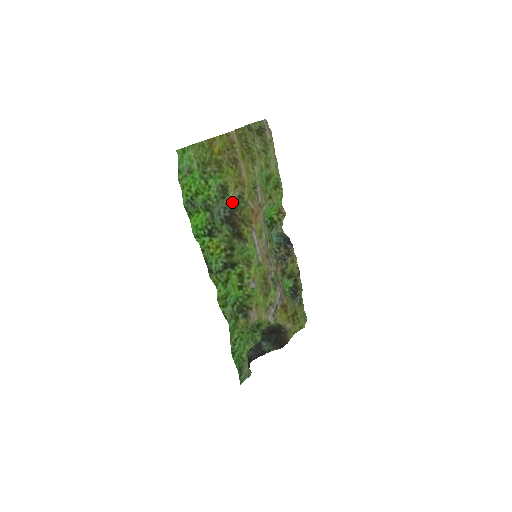
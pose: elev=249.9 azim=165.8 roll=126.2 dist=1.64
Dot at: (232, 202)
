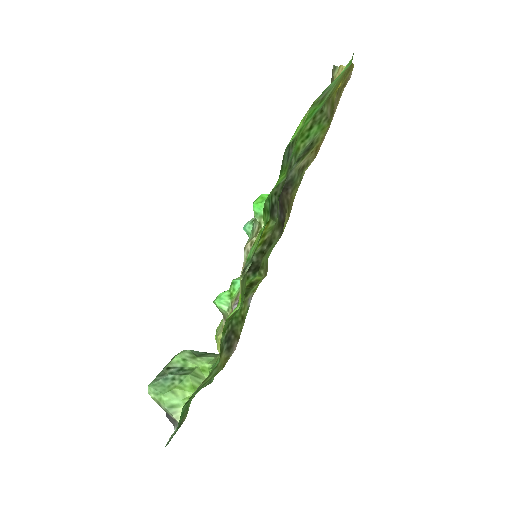
Dot at: (295, 171)
